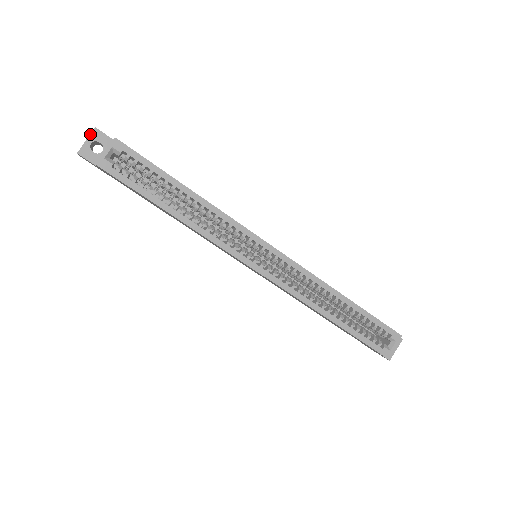
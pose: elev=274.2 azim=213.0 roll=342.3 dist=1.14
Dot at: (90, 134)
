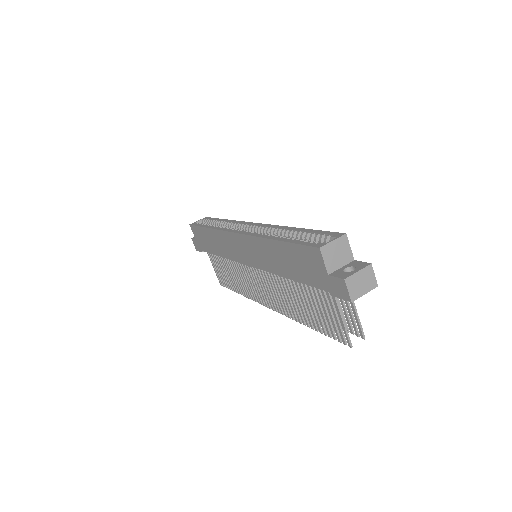
Dot at: occluded
